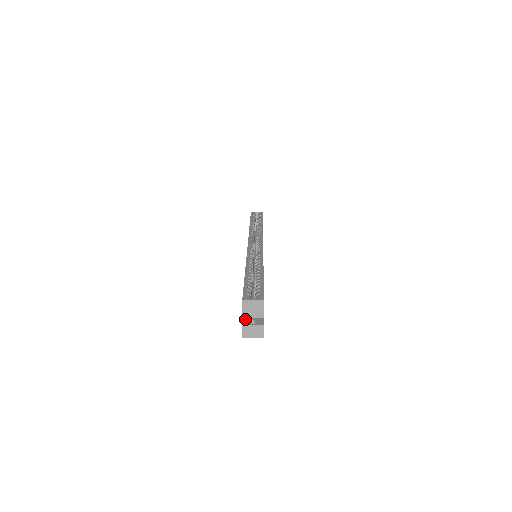
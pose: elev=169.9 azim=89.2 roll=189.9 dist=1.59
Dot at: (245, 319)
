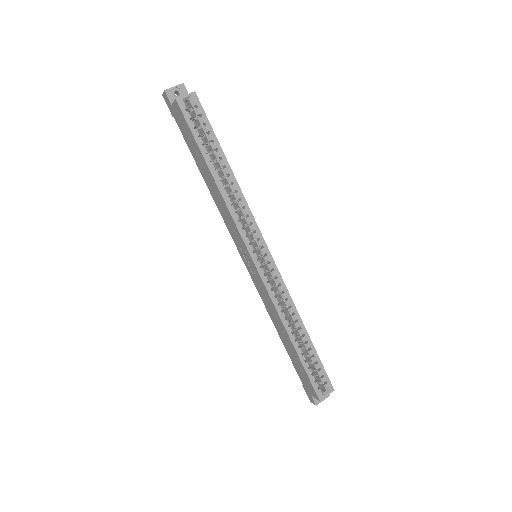
Dot at: occluded
